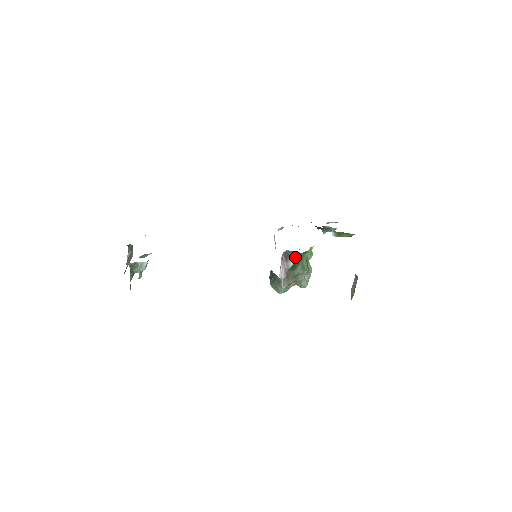
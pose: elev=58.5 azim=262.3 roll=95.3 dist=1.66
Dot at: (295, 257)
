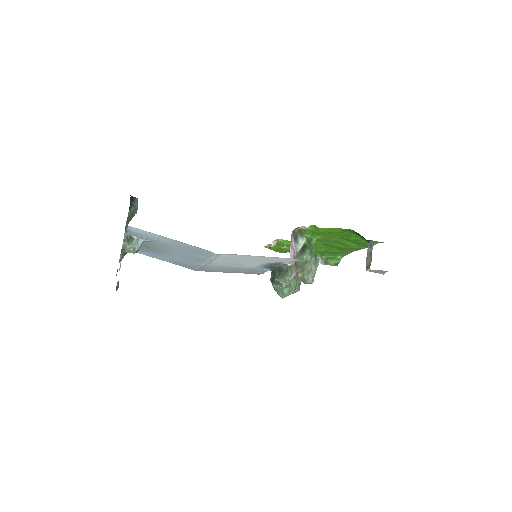
Dot at: (303, 240)
